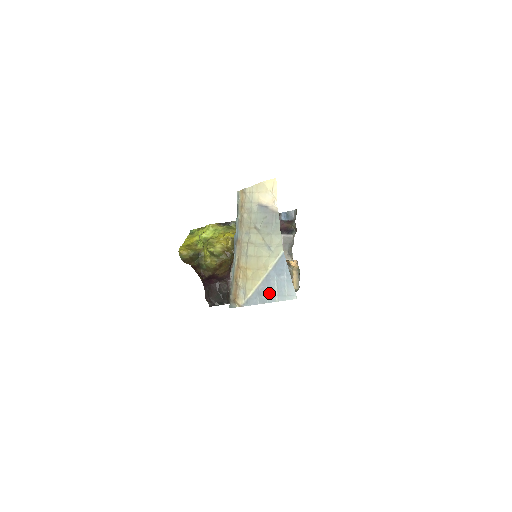
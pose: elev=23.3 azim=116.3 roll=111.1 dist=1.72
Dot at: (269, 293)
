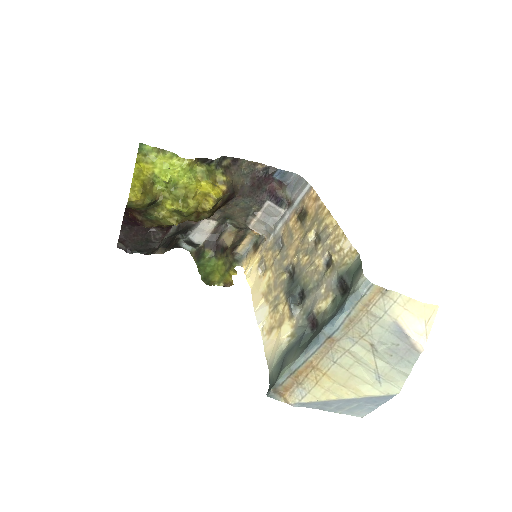
Dot at: (338, 407)
